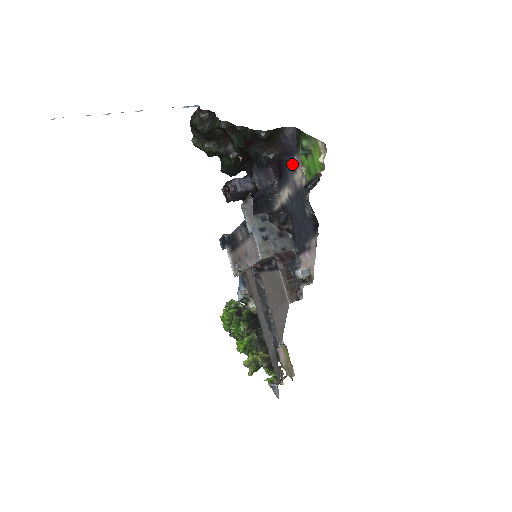
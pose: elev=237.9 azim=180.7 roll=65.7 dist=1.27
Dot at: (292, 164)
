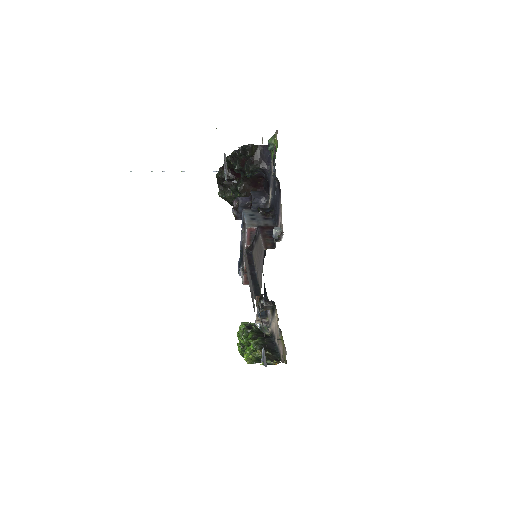
Dot at: (271, 169)
